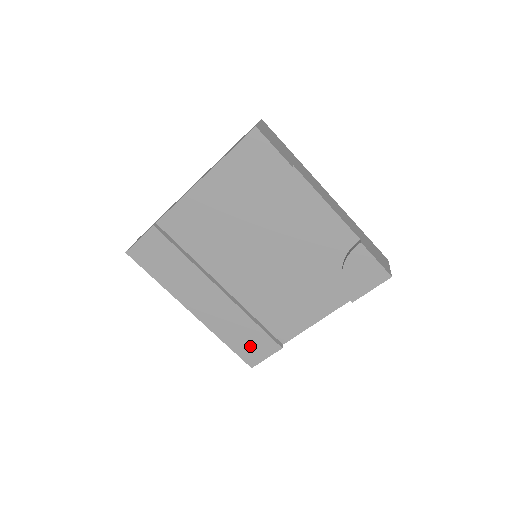
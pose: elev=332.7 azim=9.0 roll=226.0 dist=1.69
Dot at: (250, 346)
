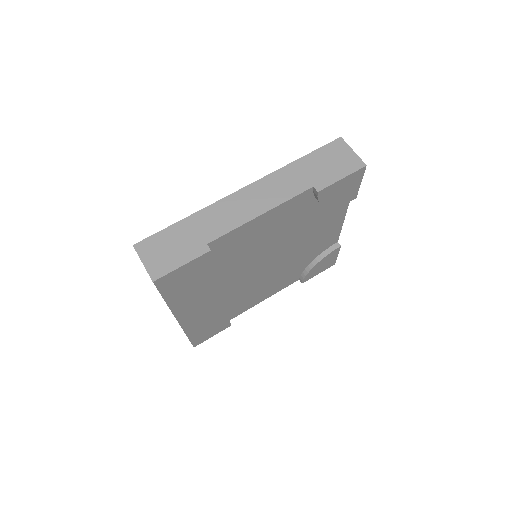
Dot at: (207, 332)
